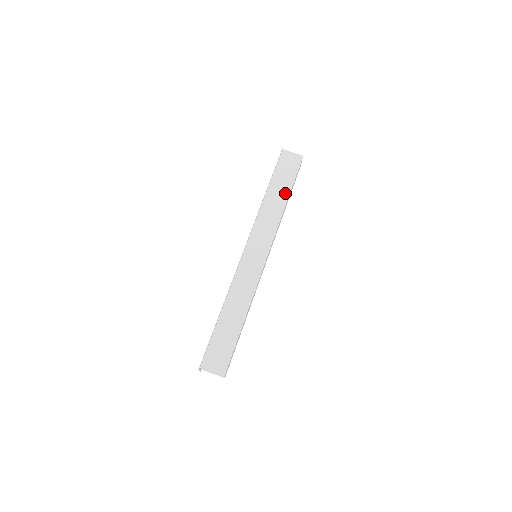
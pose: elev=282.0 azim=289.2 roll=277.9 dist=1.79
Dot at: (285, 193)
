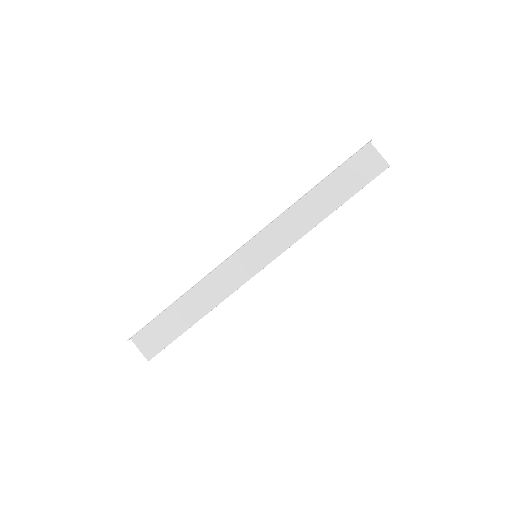
Dot at: (333, 204)
